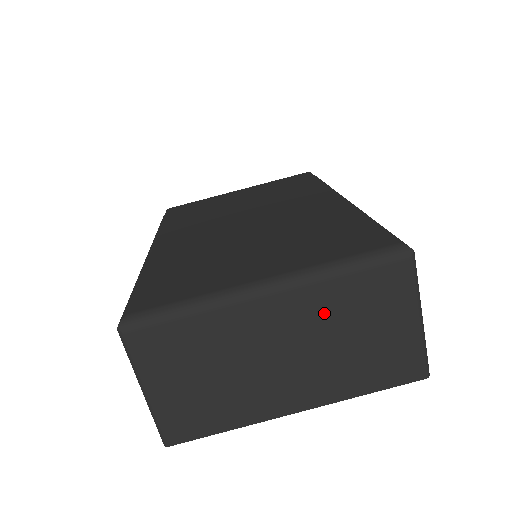
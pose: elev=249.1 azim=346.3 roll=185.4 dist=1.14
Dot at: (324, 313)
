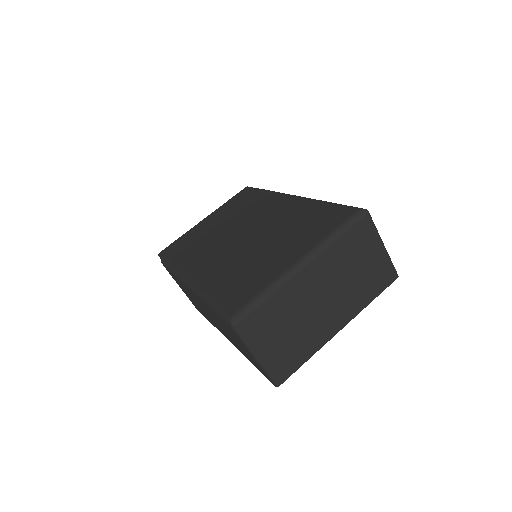
Dot at: (336, 264)
